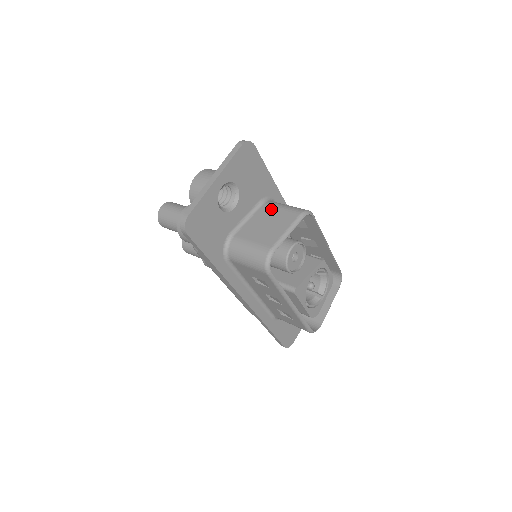
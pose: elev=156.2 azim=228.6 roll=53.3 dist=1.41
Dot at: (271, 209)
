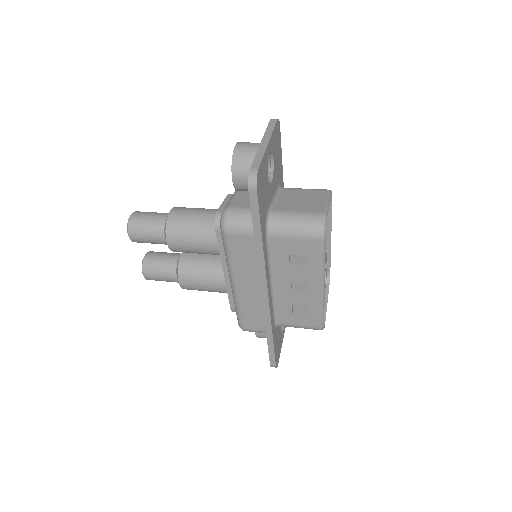
Dot at: (294, 191)
